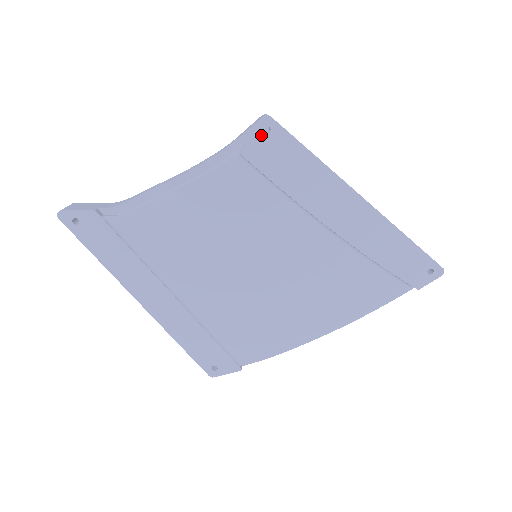
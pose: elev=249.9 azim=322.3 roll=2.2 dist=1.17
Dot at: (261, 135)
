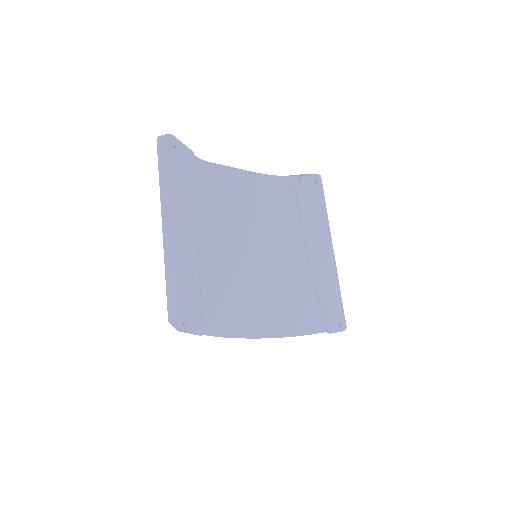
Dot at: (311, 183)
